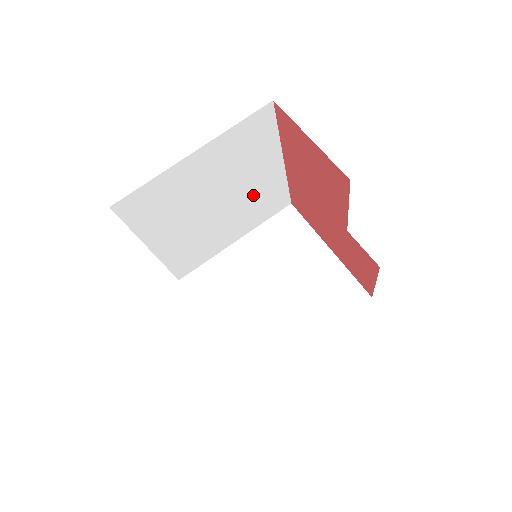
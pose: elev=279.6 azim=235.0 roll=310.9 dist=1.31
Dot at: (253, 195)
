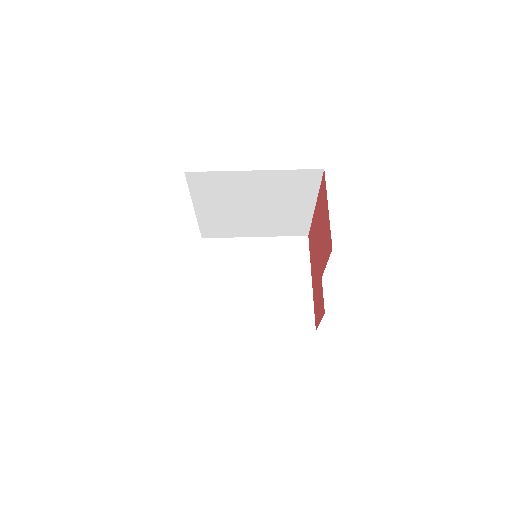
Dot at: (282, 215)
